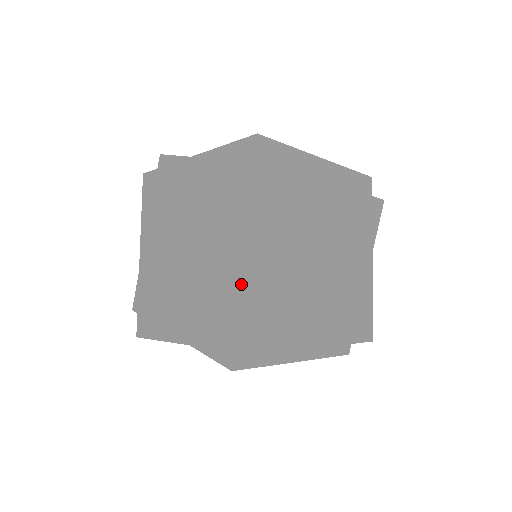
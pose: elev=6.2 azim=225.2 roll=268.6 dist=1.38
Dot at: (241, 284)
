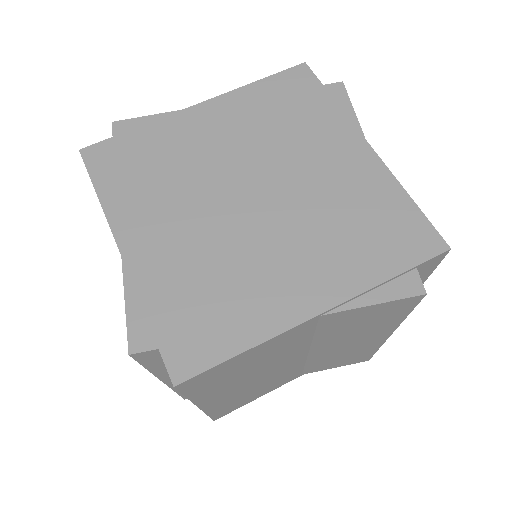
Dot at: (378, 190)
